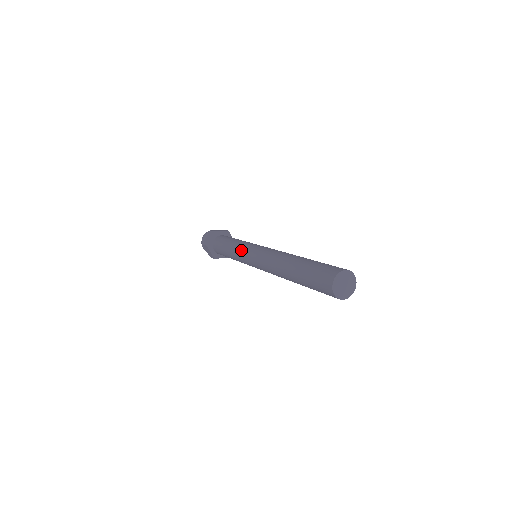
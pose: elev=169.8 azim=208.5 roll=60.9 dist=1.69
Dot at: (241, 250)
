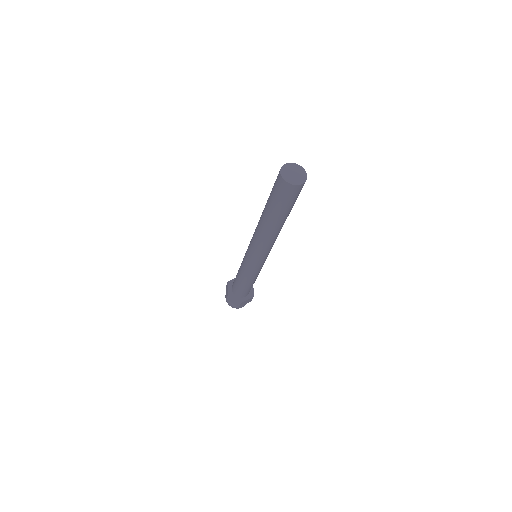
Dot at: (243, 261)
